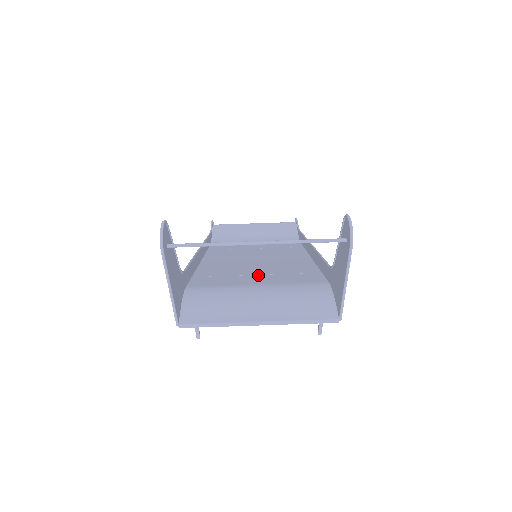
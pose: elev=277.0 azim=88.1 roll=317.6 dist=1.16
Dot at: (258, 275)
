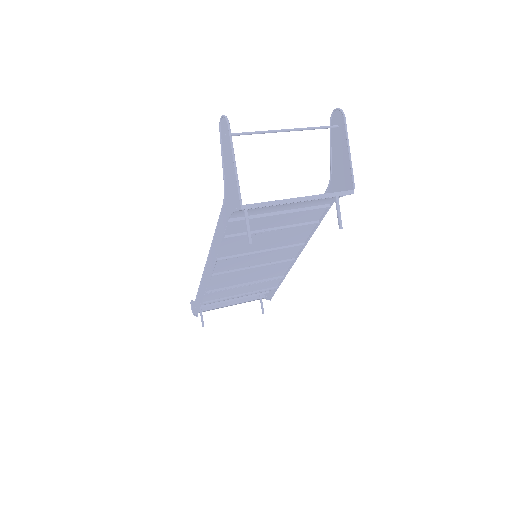
Dot at: (273, 226)
